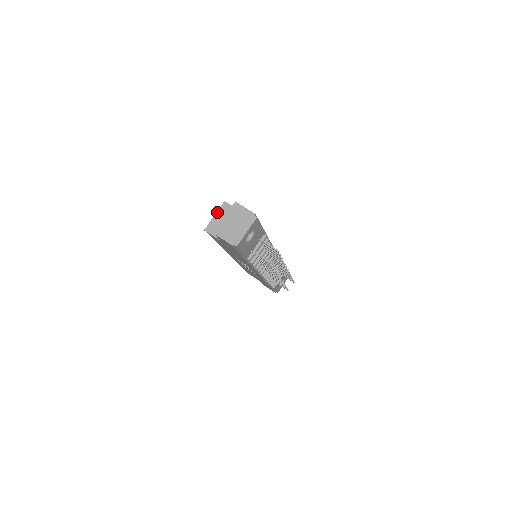
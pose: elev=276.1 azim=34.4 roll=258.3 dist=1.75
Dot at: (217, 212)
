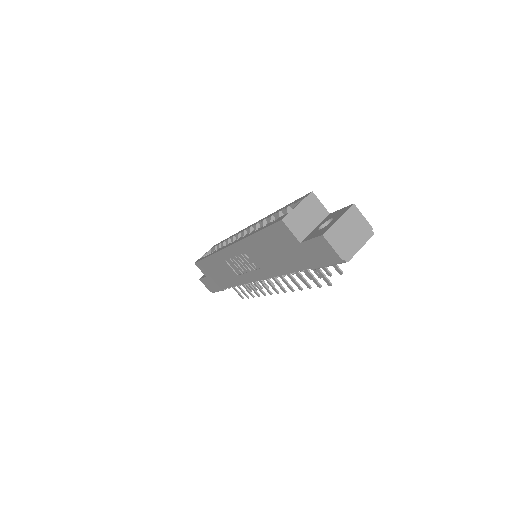
Dot at: (301, 202)
